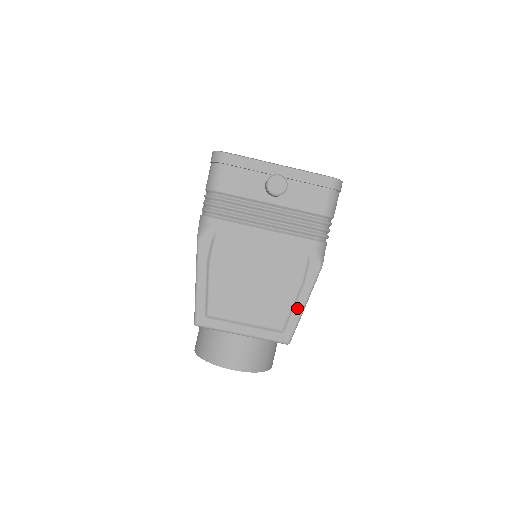
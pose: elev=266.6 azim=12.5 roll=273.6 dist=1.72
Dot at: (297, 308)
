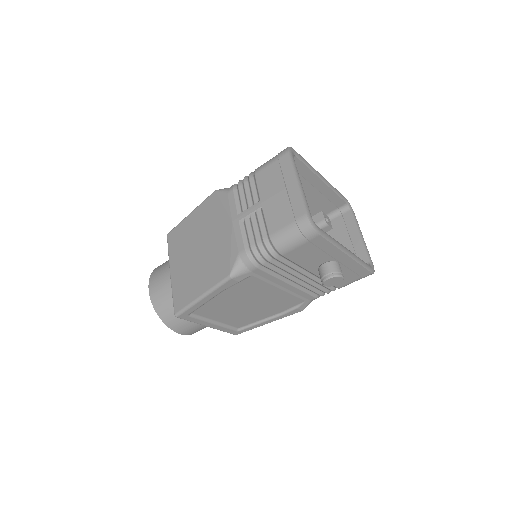
Dot at: (262, 324)
